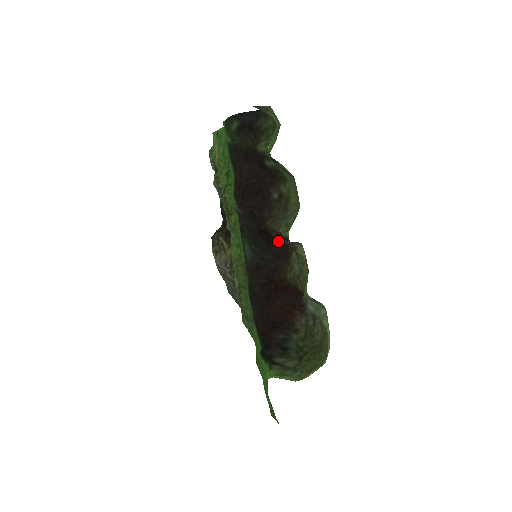
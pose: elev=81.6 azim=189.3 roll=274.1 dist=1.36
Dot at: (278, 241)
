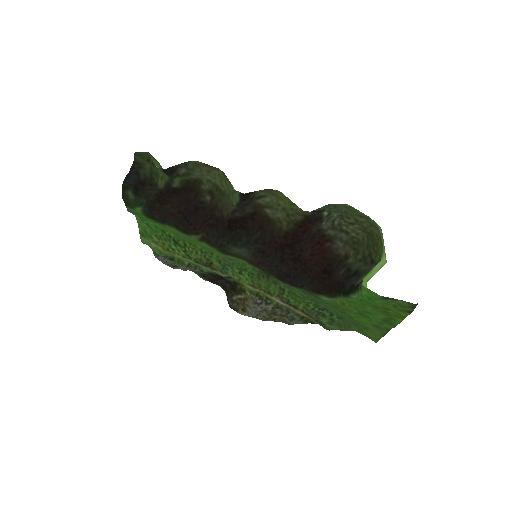
Dot at: (246, 216)
